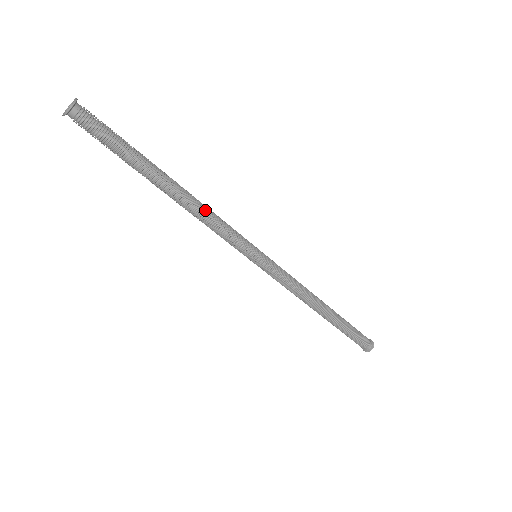
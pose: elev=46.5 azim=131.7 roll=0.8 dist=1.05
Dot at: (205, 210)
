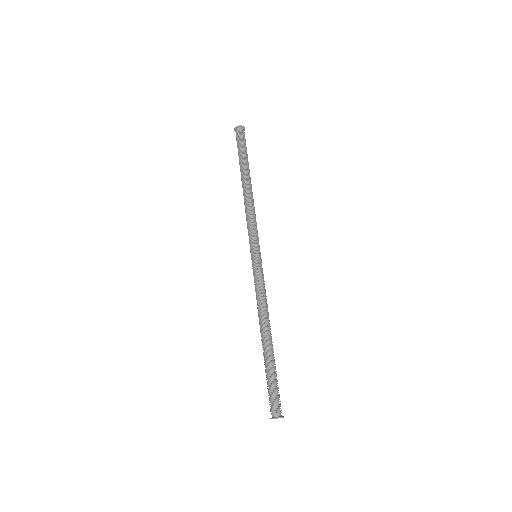
Dot at: (253, 206)
